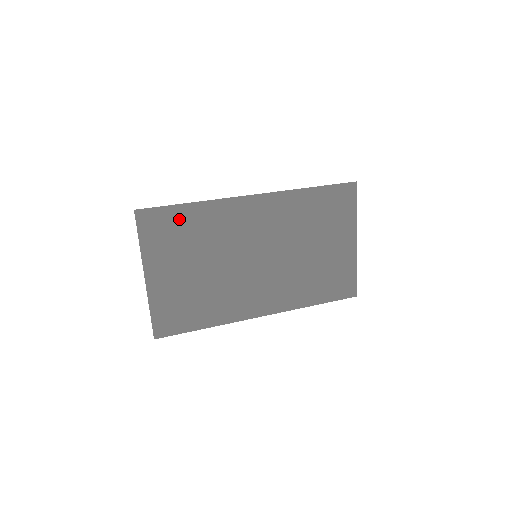
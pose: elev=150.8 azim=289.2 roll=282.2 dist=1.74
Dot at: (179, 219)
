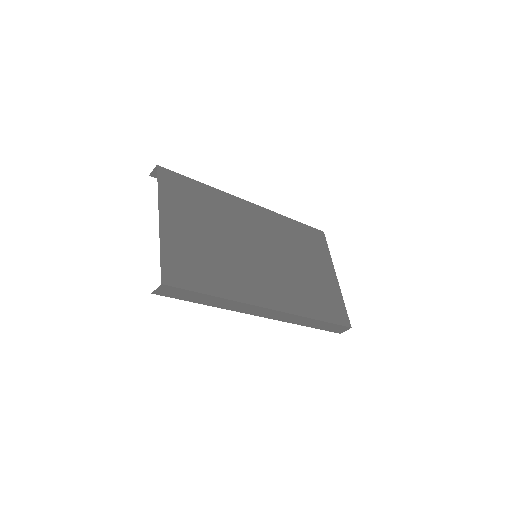
Dot at: (193, 190)
